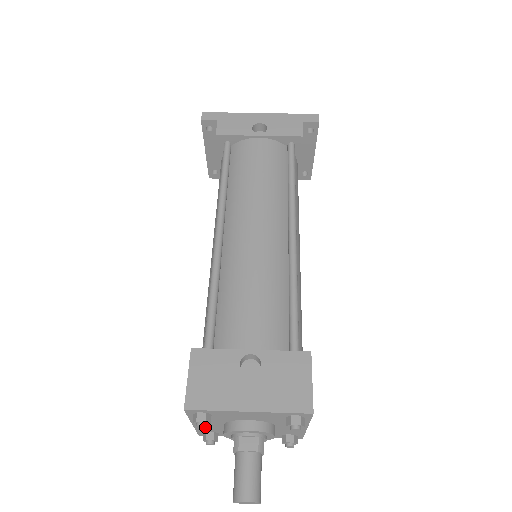
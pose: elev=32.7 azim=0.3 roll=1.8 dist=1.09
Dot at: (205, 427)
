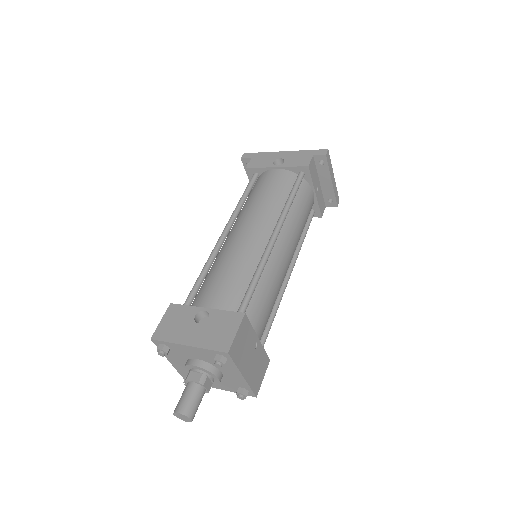
Dot at: (163, 355)
